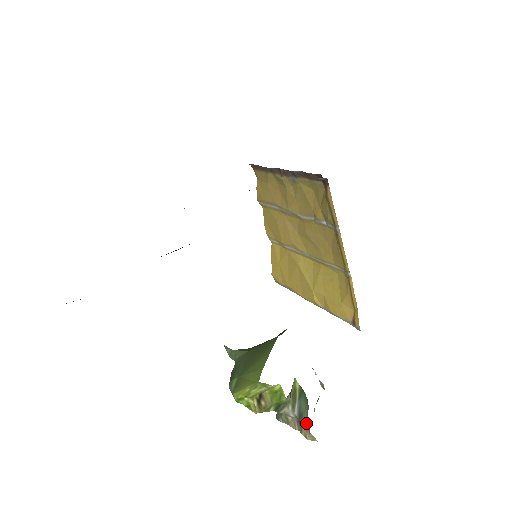
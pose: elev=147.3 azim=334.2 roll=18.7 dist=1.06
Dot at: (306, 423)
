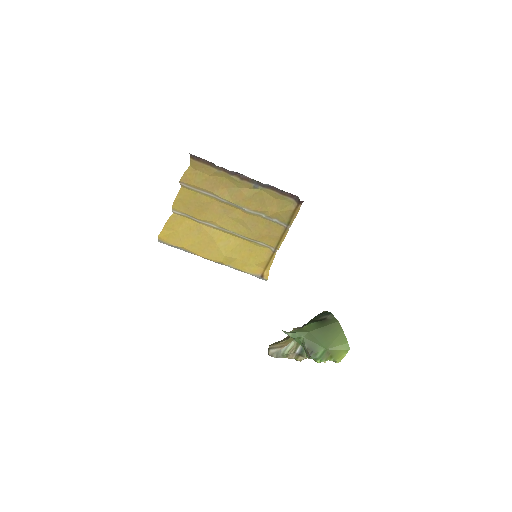
Dot at: occluded
